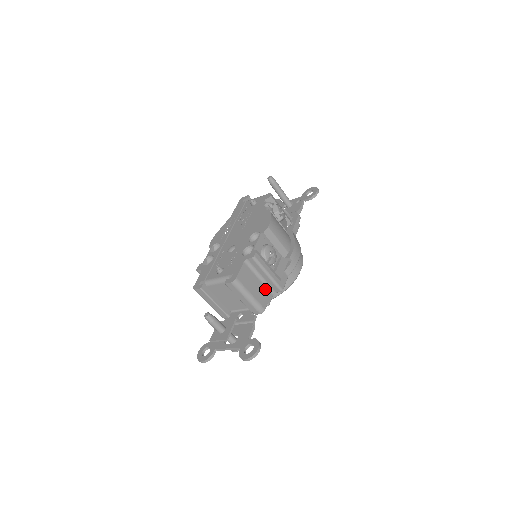
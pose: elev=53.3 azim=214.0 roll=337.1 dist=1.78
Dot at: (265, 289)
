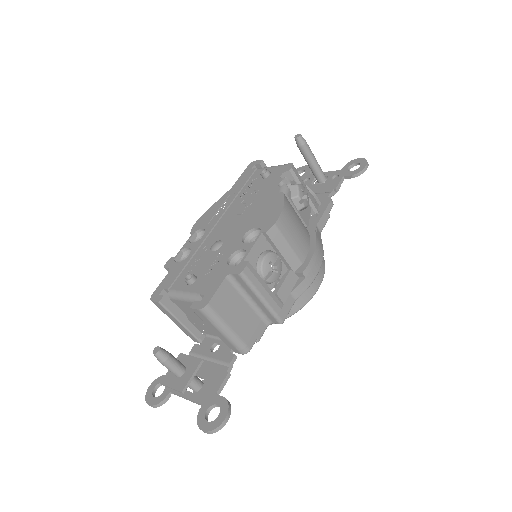
Dot at: (256, 318)
